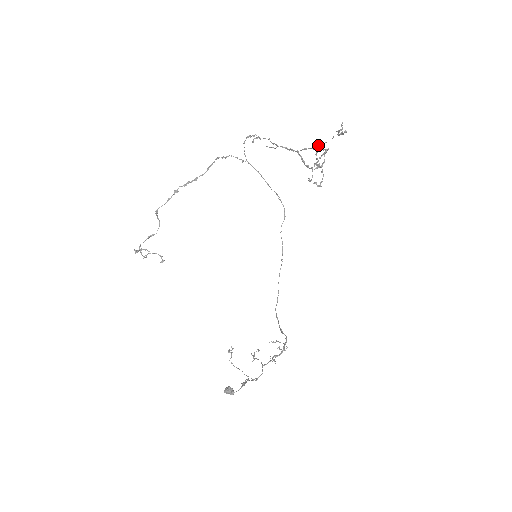
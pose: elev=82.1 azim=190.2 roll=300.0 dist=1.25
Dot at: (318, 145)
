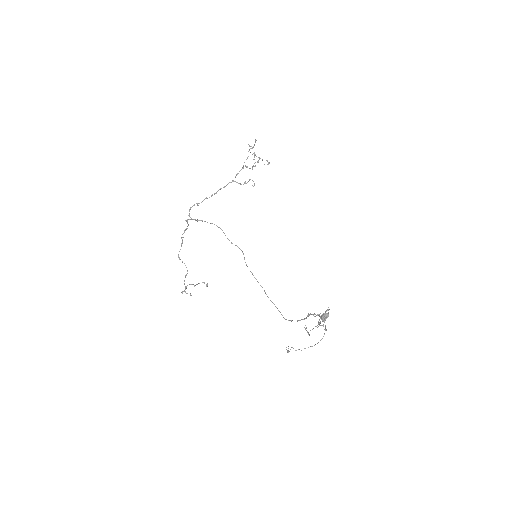
Dot at: occluded
